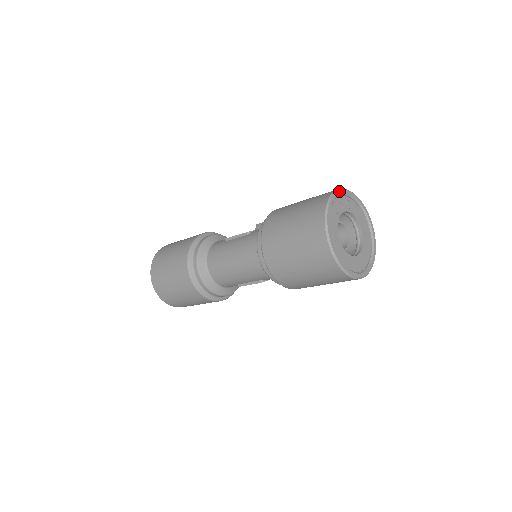
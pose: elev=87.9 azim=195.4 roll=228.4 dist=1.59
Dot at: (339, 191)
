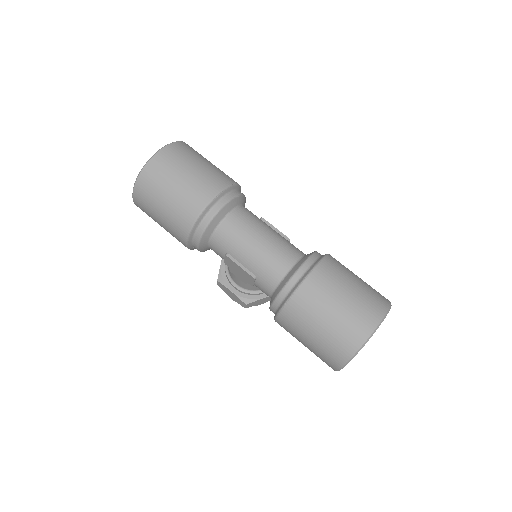
Dot at: occluded
